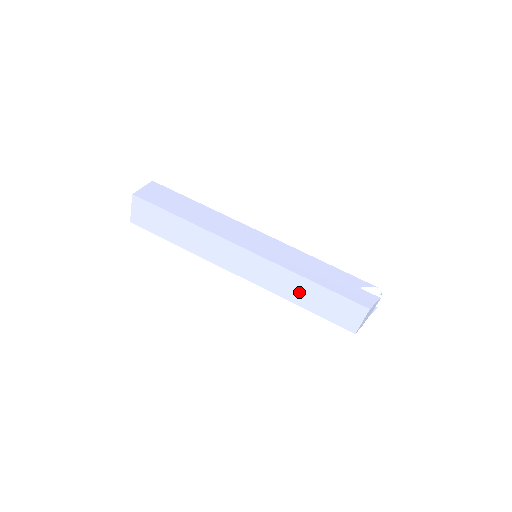
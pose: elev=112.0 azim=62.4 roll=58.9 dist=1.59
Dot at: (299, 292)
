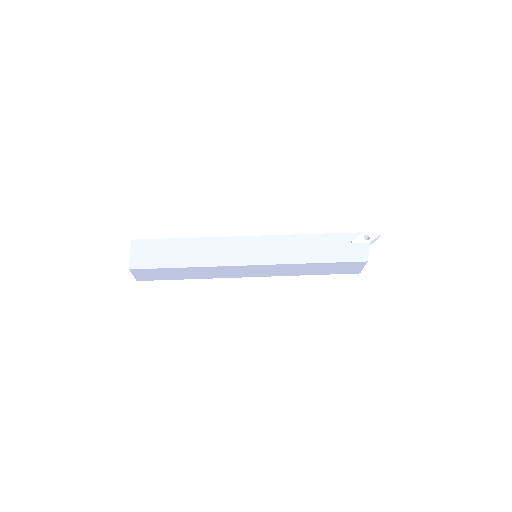
Dot at: (306, 270)
